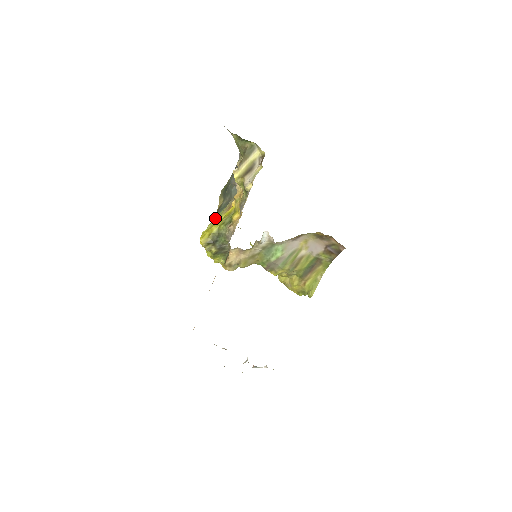
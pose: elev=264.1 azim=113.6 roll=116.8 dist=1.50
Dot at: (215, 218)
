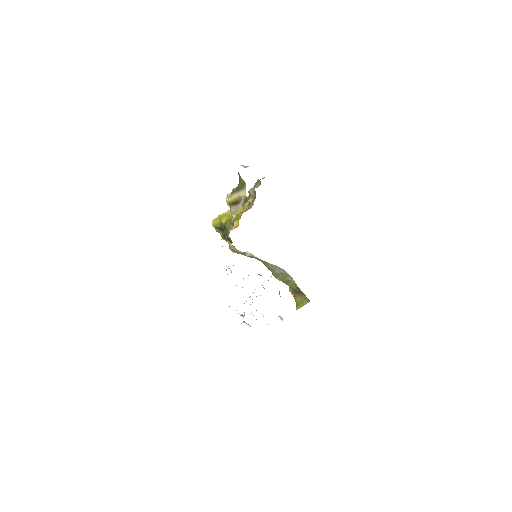
Dot at: occluded
